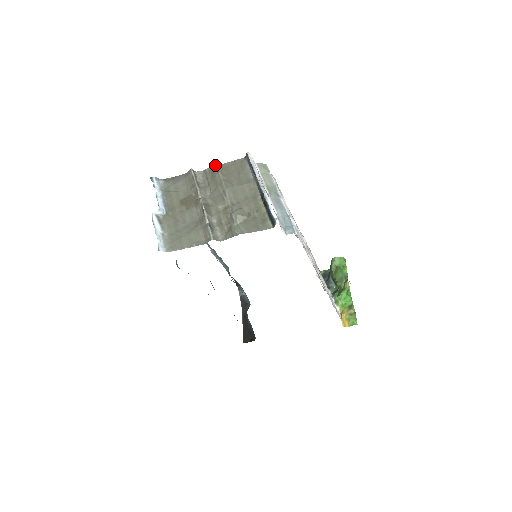
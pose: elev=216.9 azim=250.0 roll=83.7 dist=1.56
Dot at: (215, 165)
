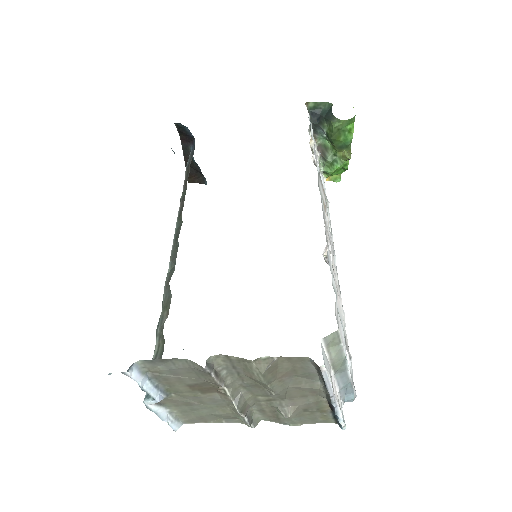
Dot at: (252, 363)
